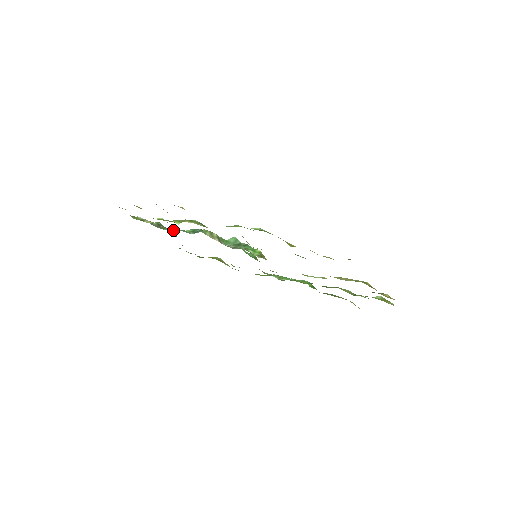
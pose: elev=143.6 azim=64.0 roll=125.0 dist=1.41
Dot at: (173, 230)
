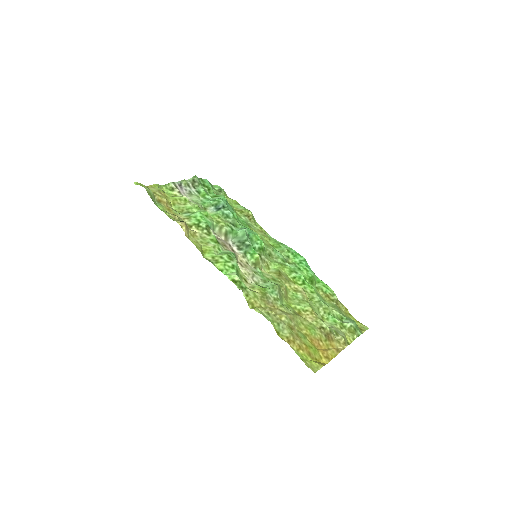
Dot at: (203, 193)
